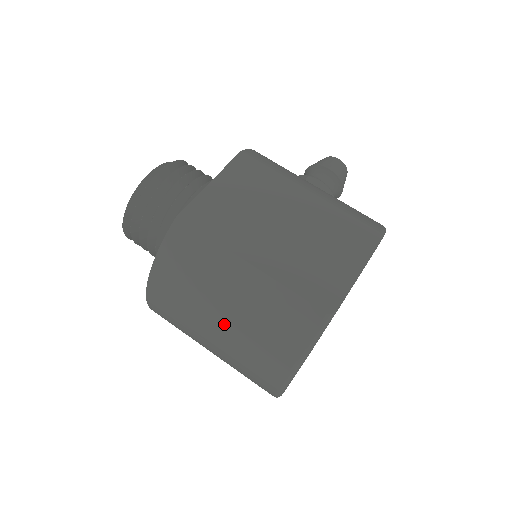
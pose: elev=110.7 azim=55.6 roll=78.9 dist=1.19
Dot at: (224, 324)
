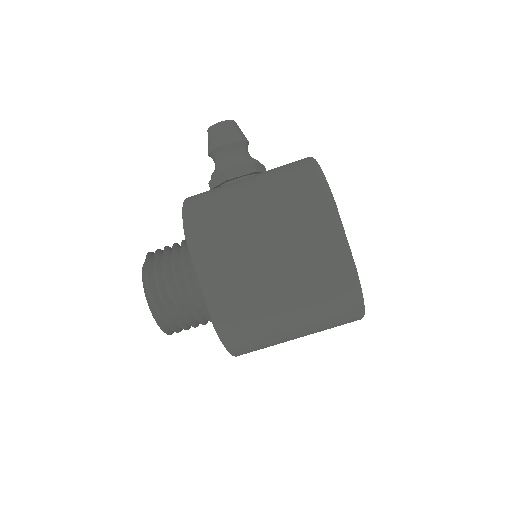
Dot at: (302, 334)
